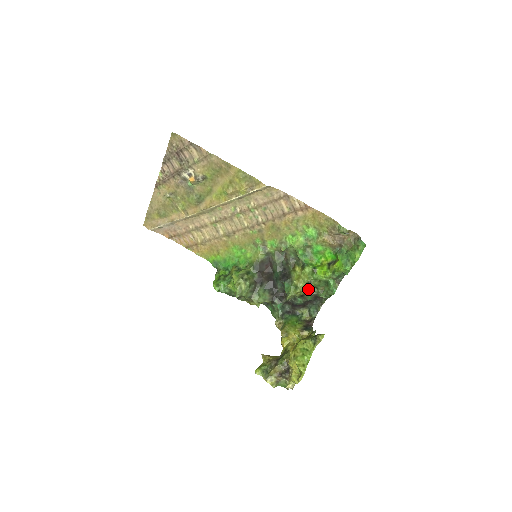
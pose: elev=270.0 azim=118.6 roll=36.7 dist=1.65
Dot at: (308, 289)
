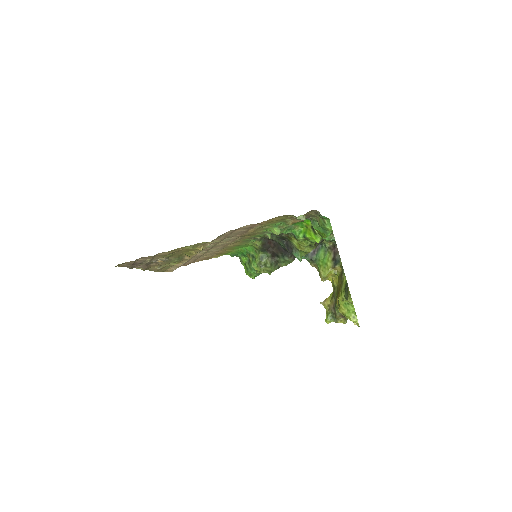
Dot at: (313, 246)
